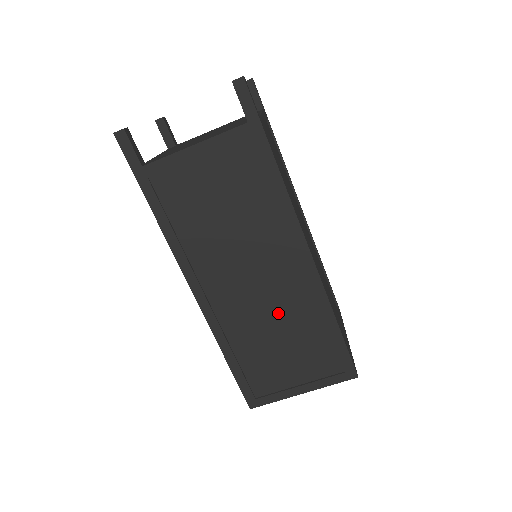
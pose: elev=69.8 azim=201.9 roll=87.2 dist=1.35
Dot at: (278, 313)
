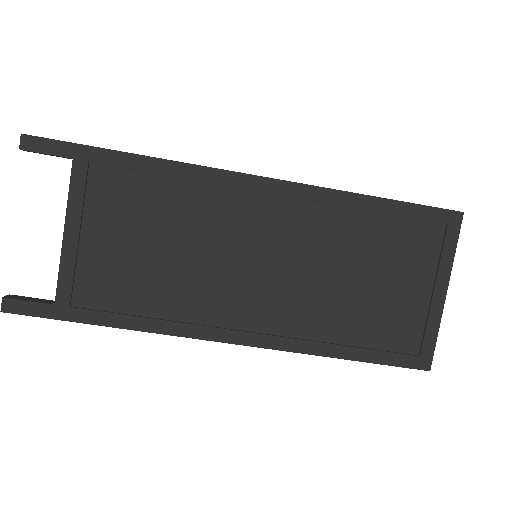
Dot at: (320, 260)
